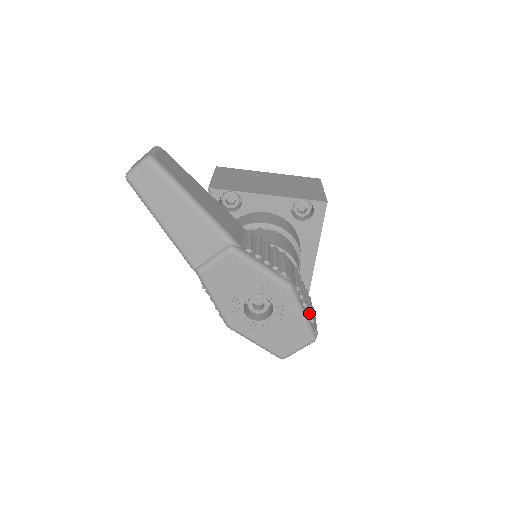
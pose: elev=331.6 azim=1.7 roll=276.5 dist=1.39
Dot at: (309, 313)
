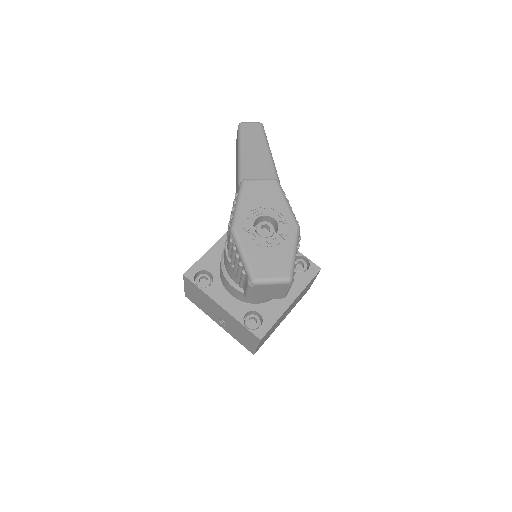
Dot at: (297, 261)
